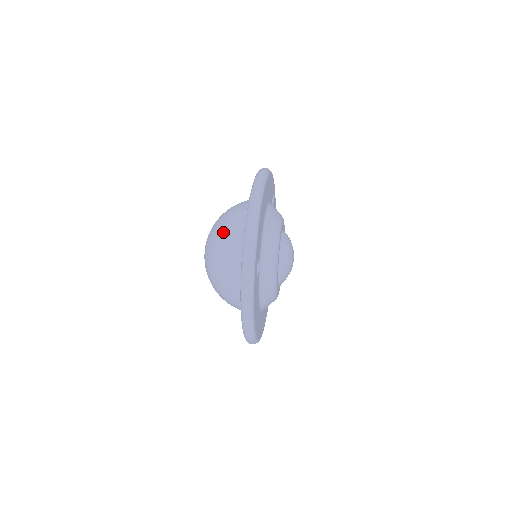
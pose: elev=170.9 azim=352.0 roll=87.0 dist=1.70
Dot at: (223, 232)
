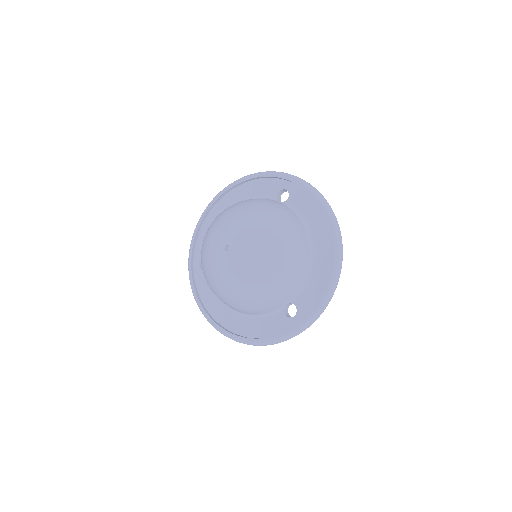
Dot at: (284, 269)
